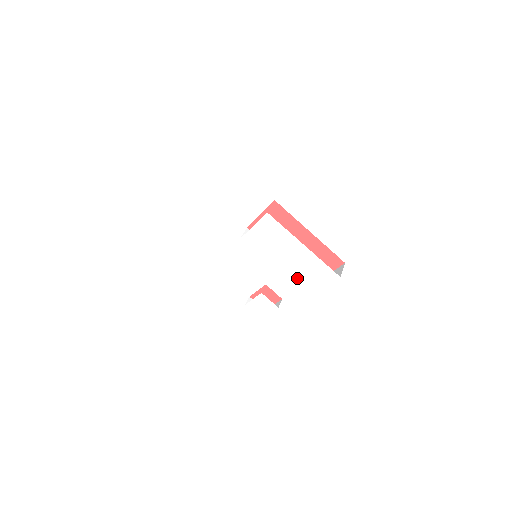
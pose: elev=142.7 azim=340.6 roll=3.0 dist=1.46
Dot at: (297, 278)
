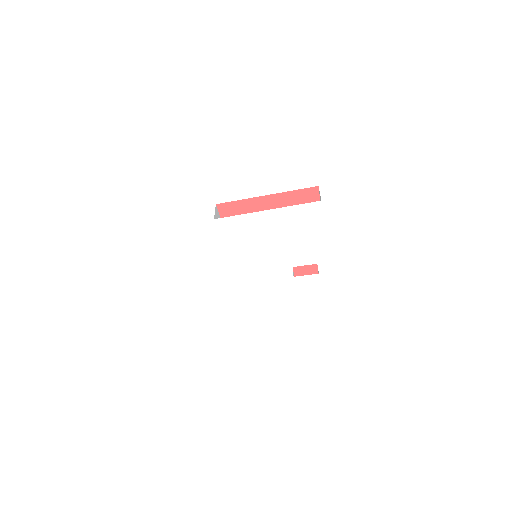
Dot at: (297, 238)
